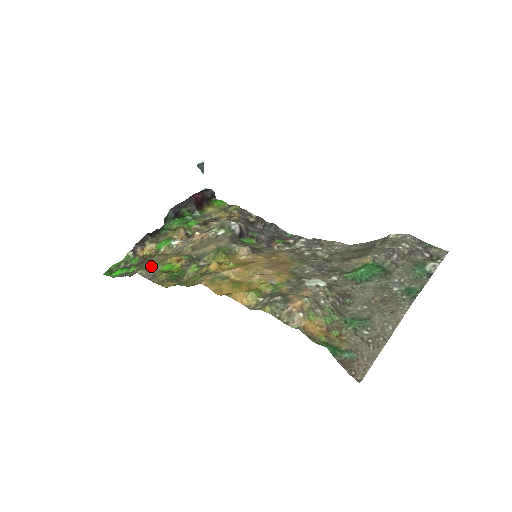
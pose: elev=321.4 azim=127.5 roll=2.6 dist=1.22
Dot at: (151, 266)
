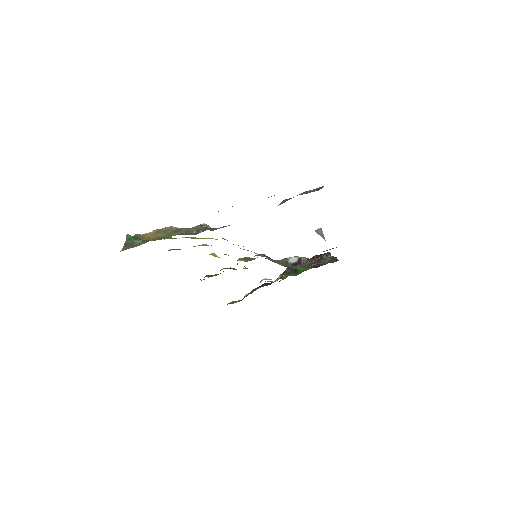
Dot at: occluded
